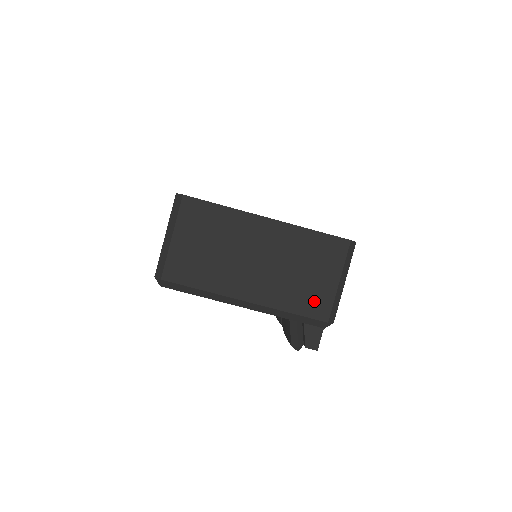
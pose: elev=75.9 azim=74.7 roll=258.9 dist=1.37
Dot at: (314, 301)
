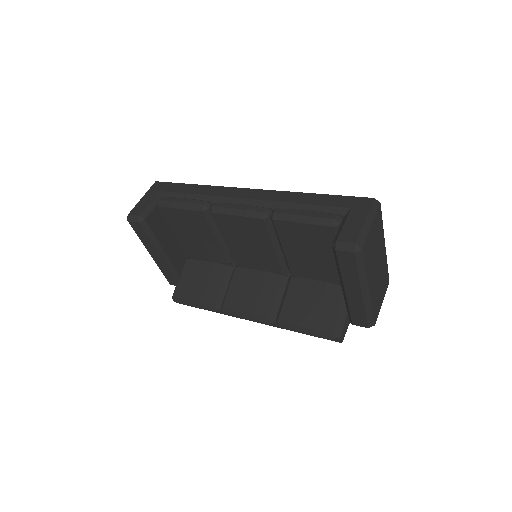
Dot at: (377, 308)
